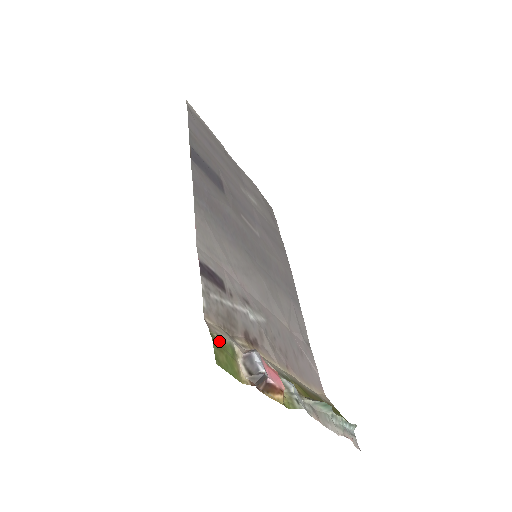
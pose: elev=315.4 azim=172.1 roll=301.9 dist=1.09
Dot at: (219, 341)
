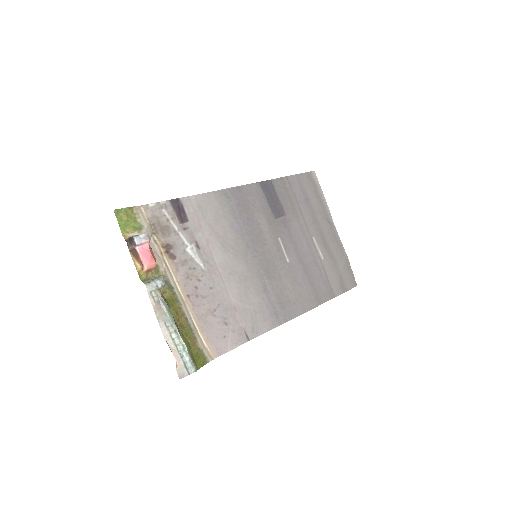
Dot at: (134, 215)
